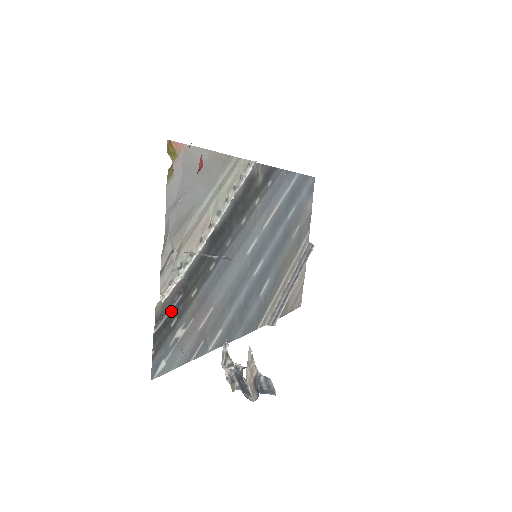
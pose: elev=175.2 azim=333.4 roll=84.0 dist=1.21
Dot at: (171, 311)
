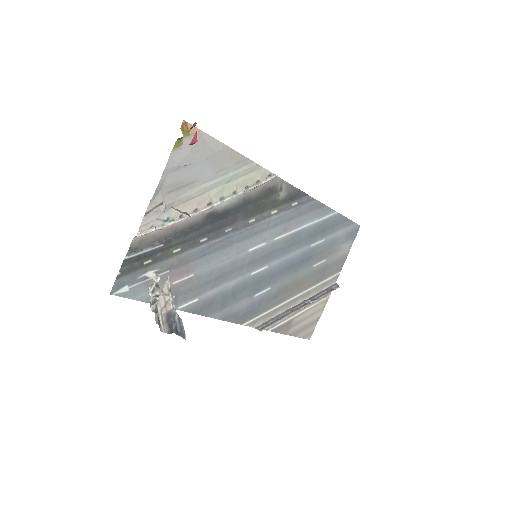
Dot at: (148, 251)
